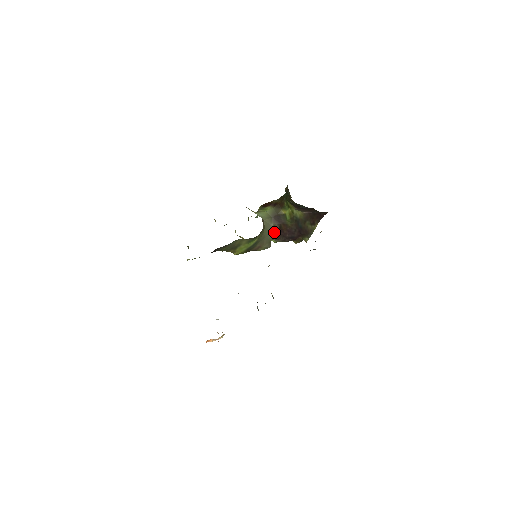
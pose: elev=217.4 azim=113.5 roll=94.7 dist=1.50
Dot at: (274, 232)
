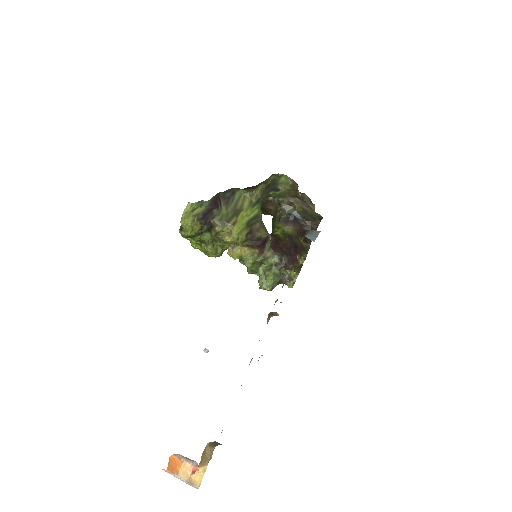
Dot at: (271, 237)
